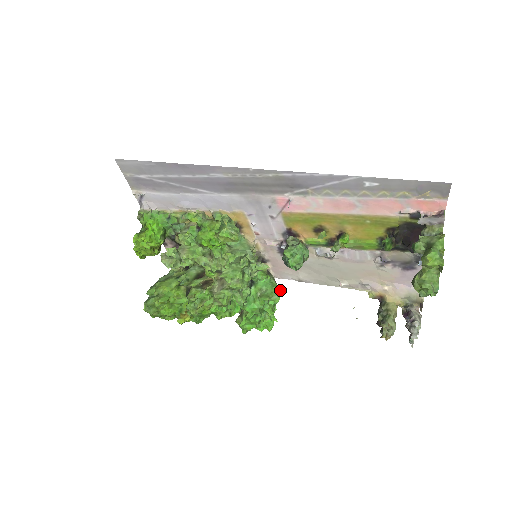
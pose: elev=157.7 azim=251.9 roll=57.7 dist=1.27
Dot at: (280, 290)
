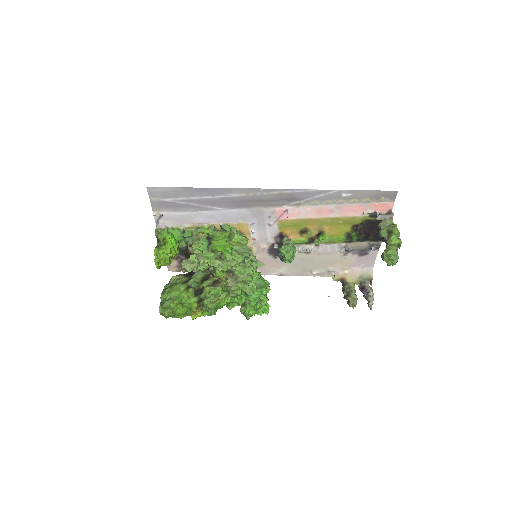
Dot at: (269, 283)
